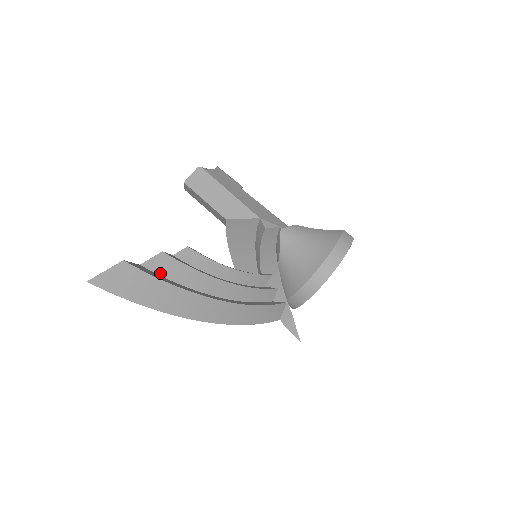
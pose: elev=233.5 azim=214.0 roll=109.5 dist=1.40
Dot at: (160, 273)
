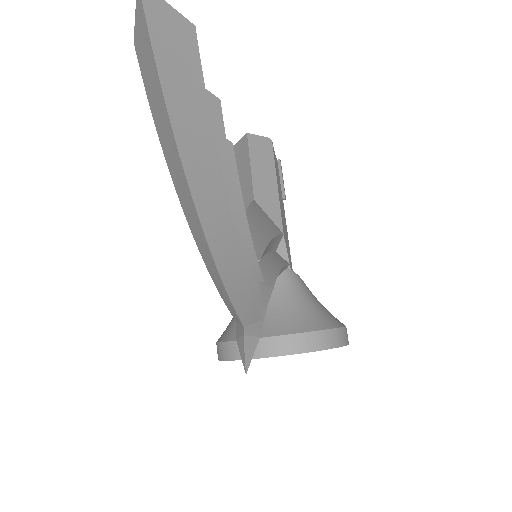
Dot at: occluded
